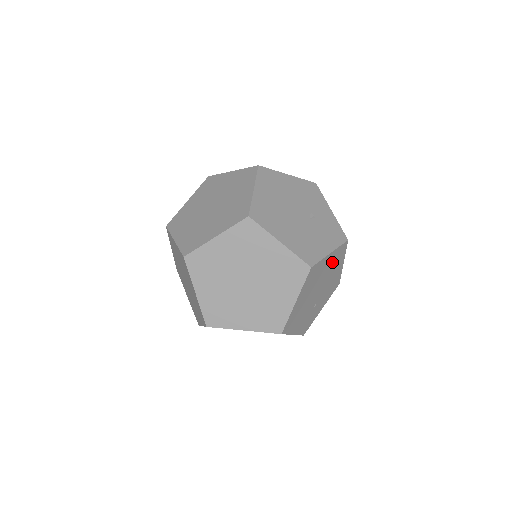
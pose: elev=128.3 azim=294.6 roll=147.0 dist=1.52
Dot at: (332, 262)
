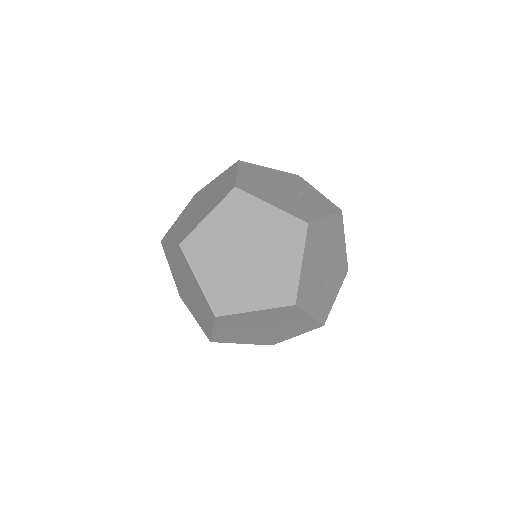
Dot at: (331, 232)
